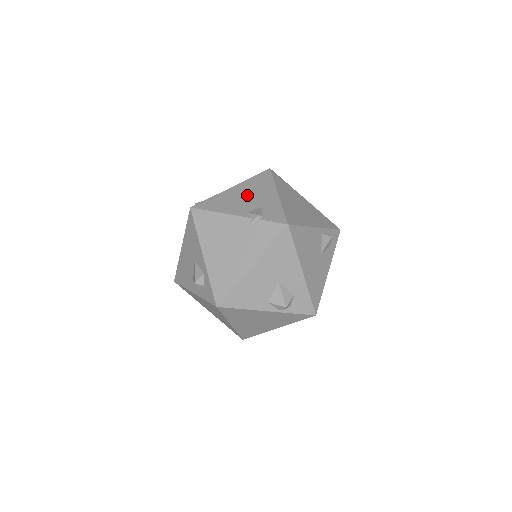
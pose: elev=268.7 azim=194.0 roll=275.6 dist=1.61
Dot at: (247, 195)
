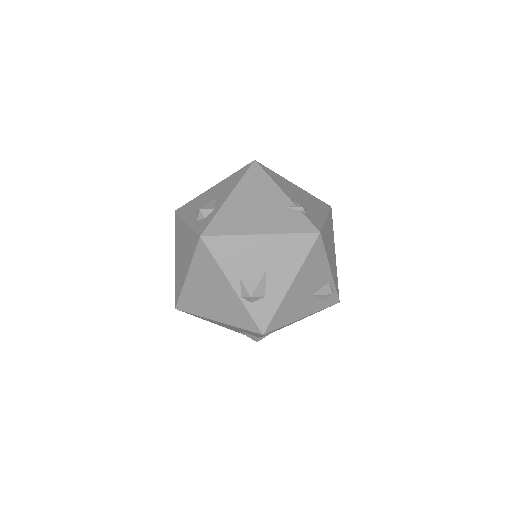
Dot at: (303, 196)
